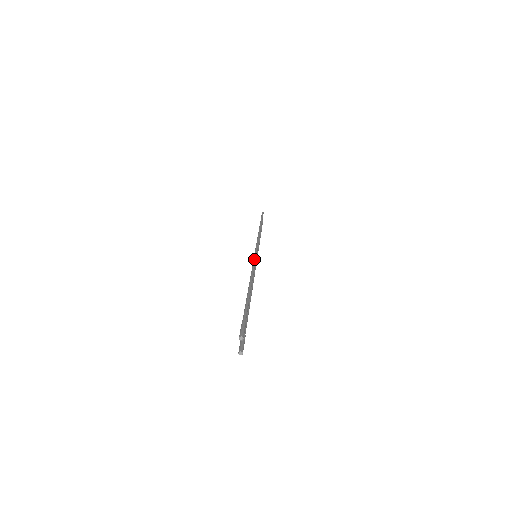
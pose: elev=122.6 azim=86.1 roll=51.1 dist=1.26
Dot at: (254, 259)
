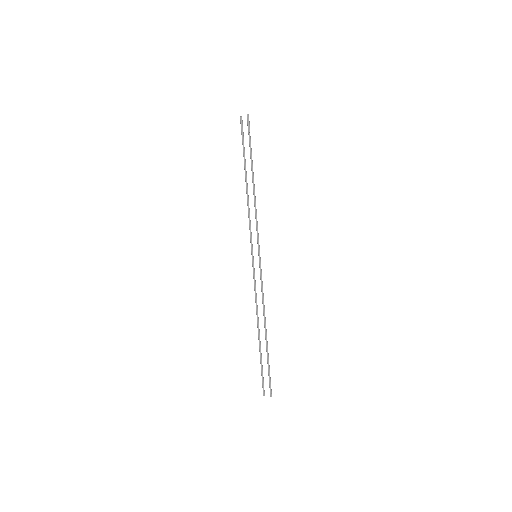
Dot at: occluded
